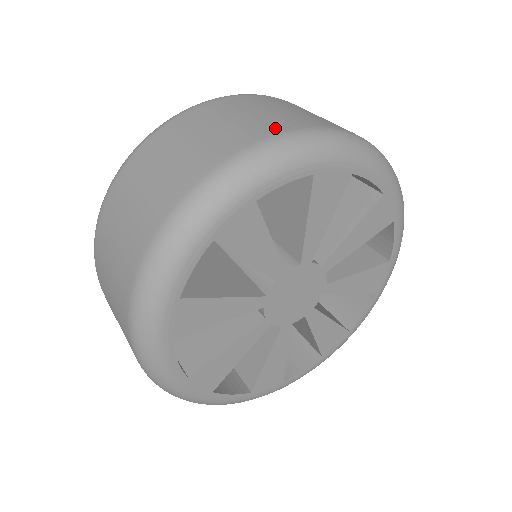
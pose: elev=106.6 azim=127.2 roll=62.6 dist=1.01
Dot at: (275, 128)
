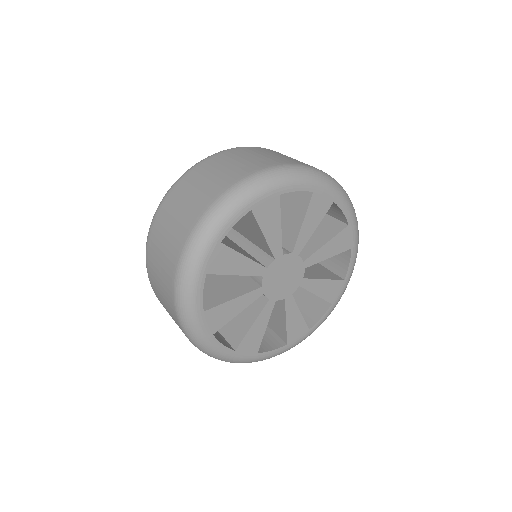
Dot at: (217, 191)
